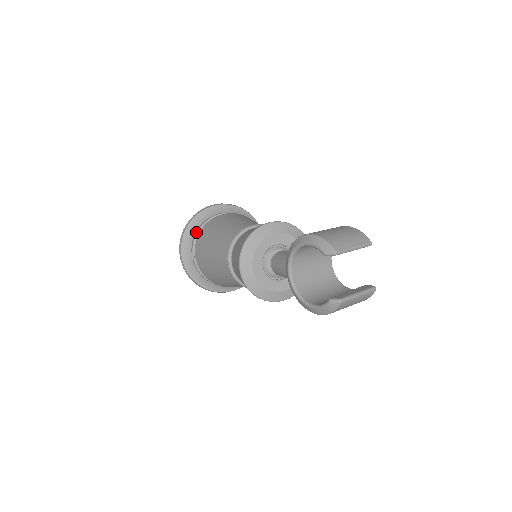
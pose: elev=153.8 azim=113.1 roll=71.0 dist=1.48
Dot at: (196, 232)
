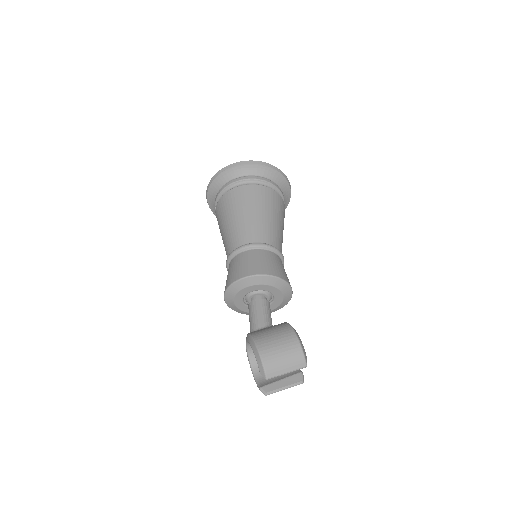
Dot at: (220, 190)
